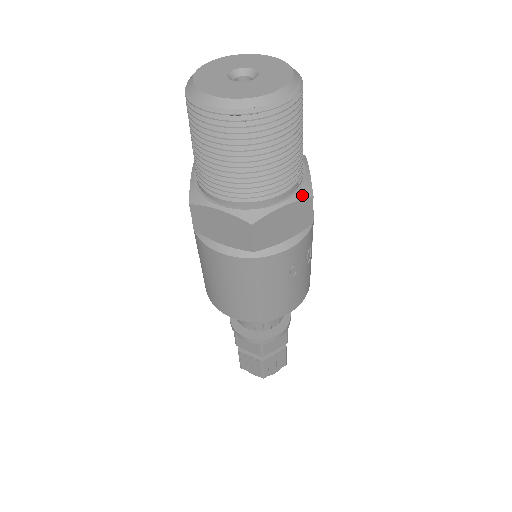
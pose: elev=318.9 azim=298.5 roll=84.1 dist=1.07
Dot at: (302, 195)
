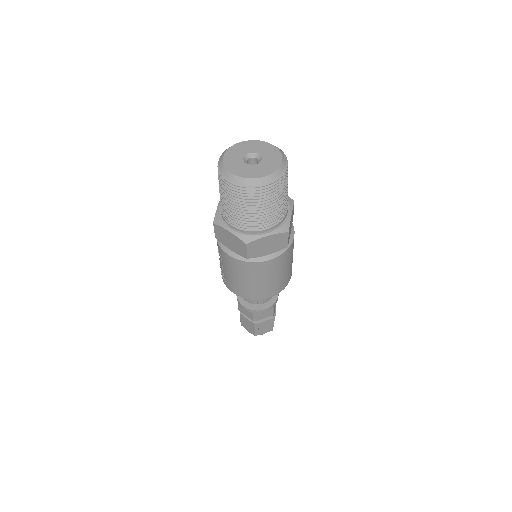
Dot at: (291, 203)
